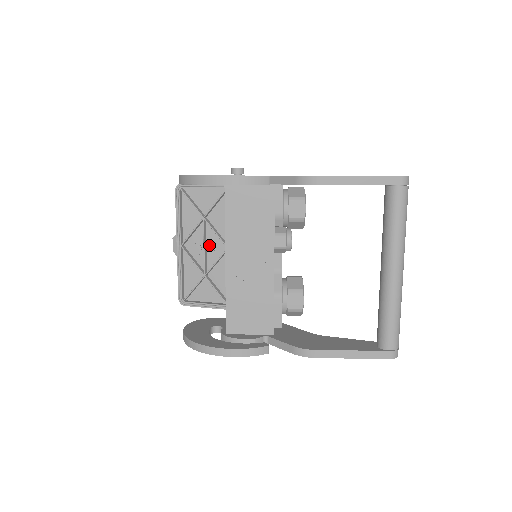
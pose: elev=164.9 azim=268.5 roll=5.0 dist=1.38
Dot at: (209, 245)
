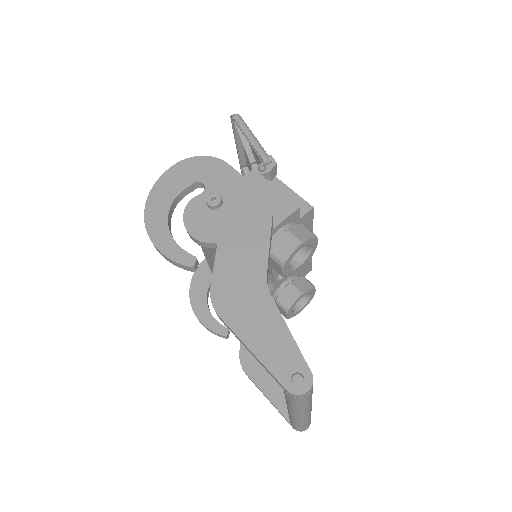
Dot at: occluded
